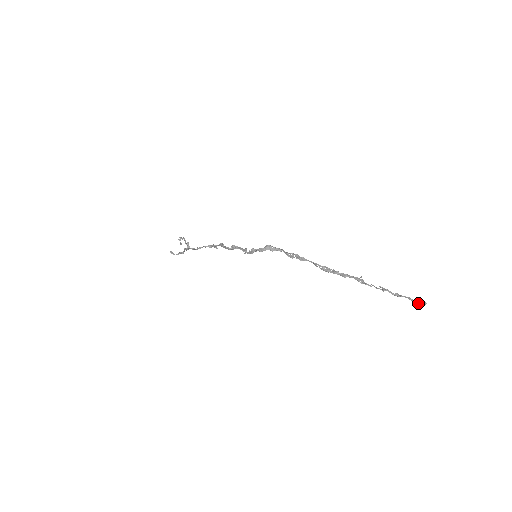
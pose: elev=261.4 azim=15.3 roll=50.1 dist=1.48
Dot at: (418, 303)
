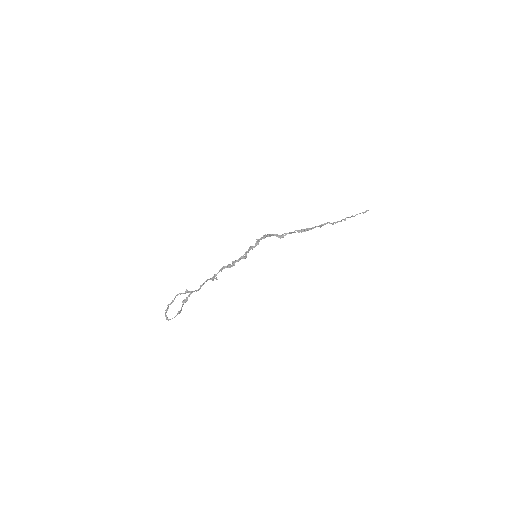
Dot at: (365, 212)
